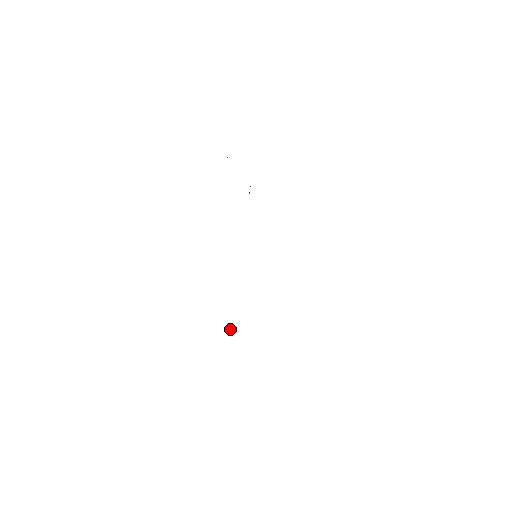
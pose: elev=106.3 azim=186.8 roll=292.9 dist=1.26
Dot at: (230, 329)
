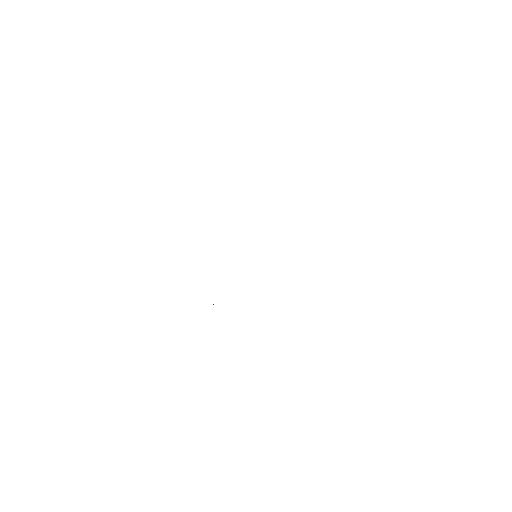
Dot at: occluded
